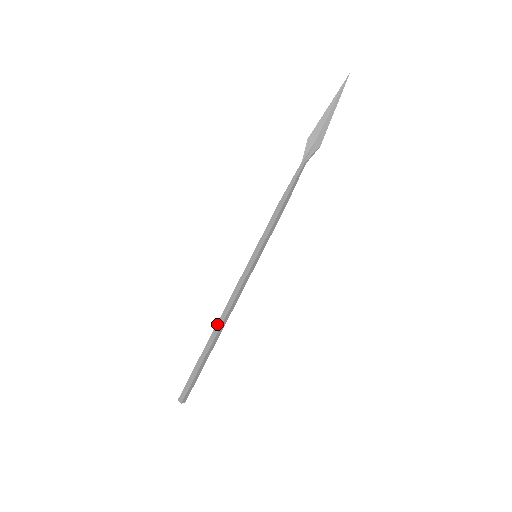
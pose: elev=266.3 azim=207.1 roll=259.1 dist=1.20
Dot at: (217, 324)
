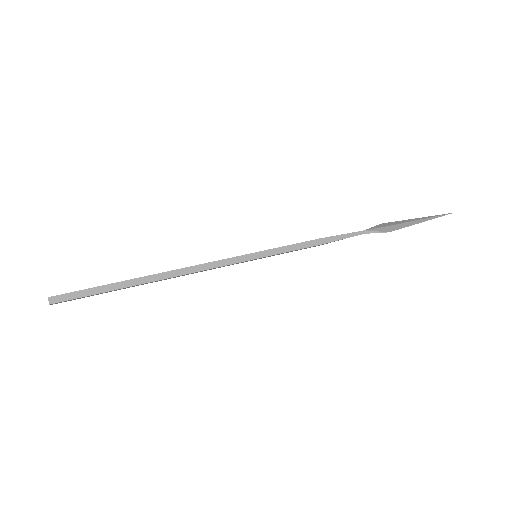
Dot at: (163, 272)
